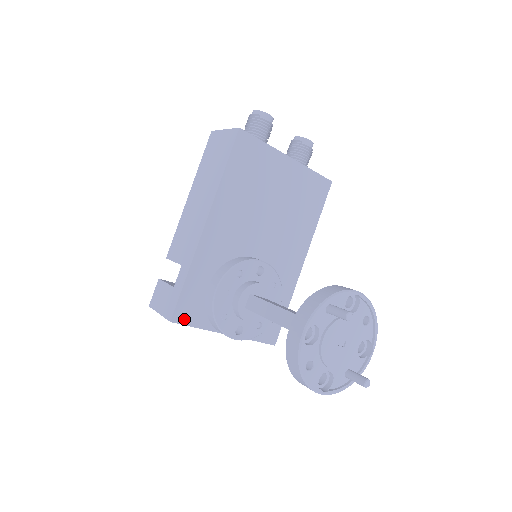
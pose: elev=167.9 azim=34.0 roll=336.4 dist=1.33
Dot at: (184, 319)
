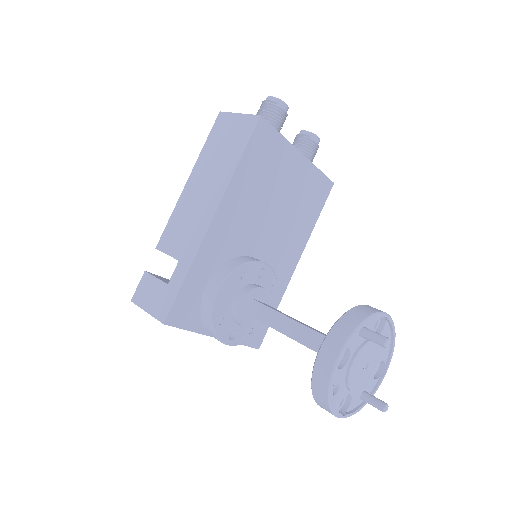
Dot at: (178, 321)
